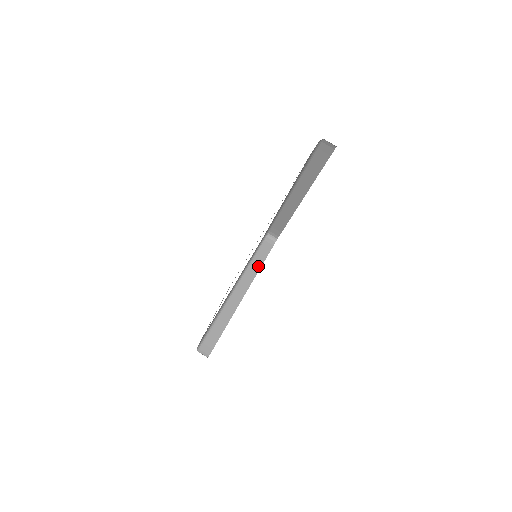
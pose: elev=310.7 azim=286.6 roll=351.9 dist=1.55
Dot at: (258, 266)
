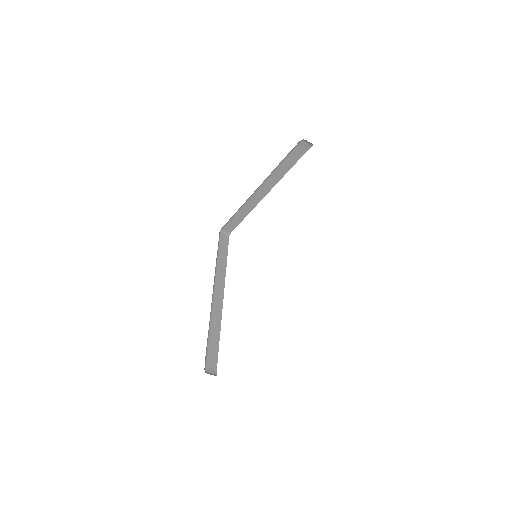
Dot at: (286, 170)
